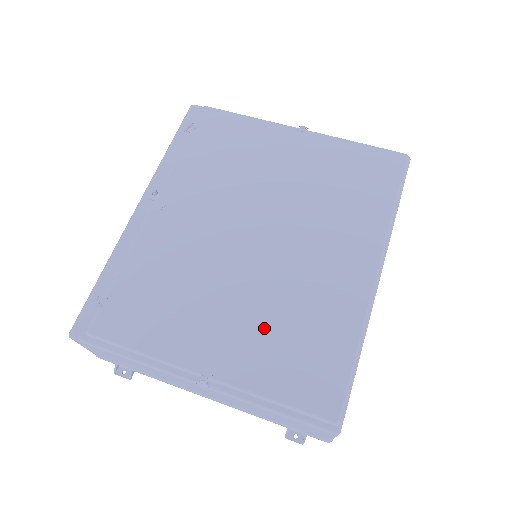
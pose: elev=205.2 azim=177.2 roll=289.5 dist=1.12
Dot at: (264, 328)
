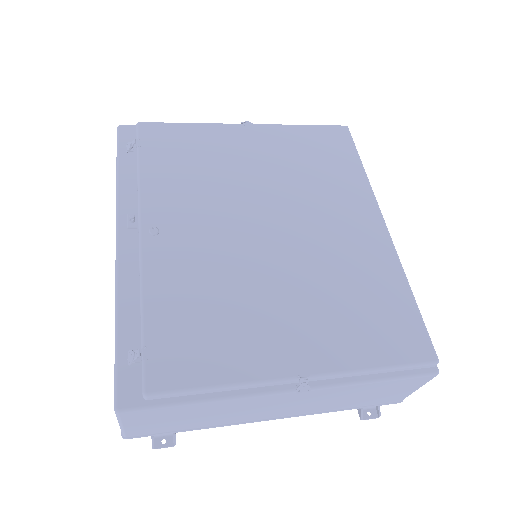
Dot at: (327, 307)
